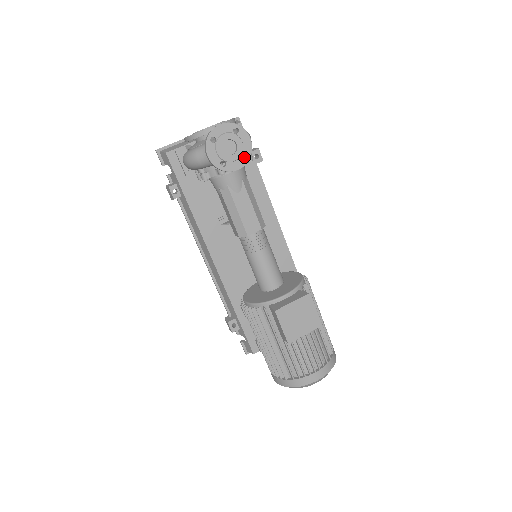
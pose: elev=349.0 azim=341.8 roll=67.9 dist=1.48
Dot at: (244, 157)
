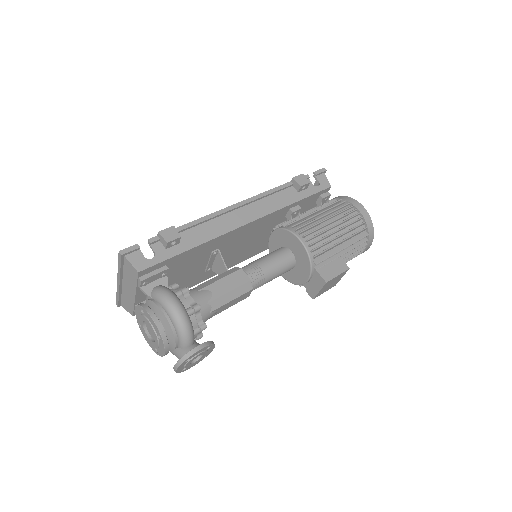
Dot at: (196, 319)
